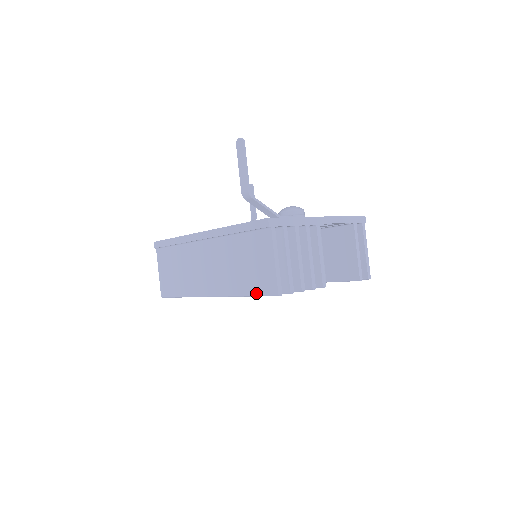
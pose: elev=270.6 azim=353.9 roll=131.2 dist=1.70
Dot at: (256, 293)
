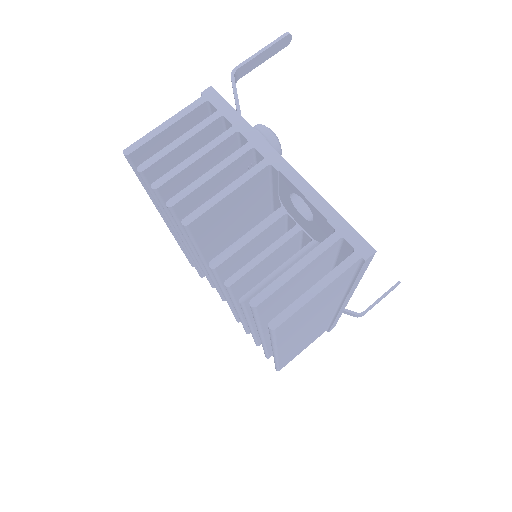
Dot at: occluded
